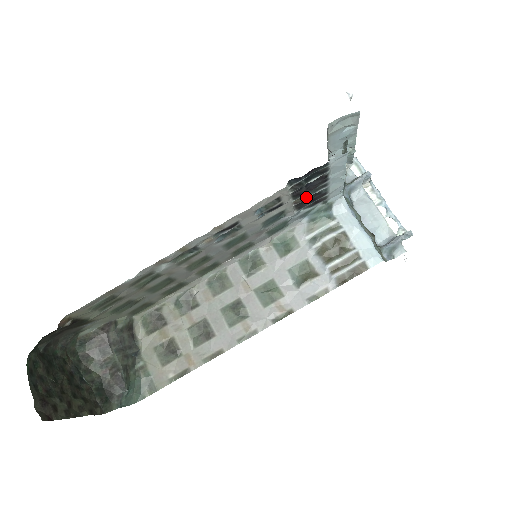
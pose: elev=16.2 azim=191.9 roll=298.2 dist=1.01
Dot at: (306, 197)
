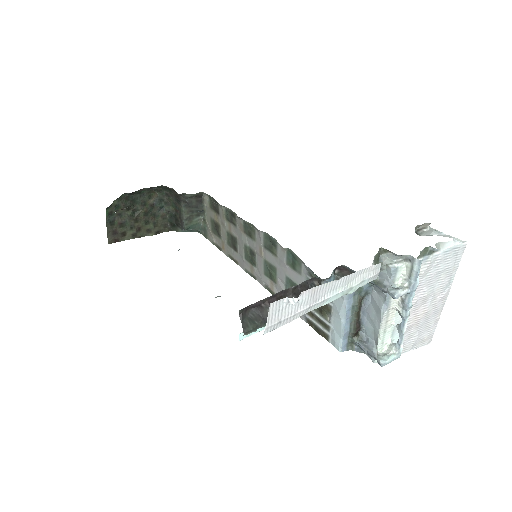
Dot at: occluded
